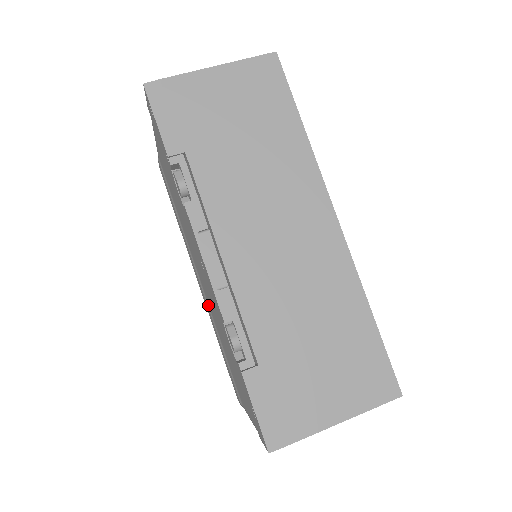
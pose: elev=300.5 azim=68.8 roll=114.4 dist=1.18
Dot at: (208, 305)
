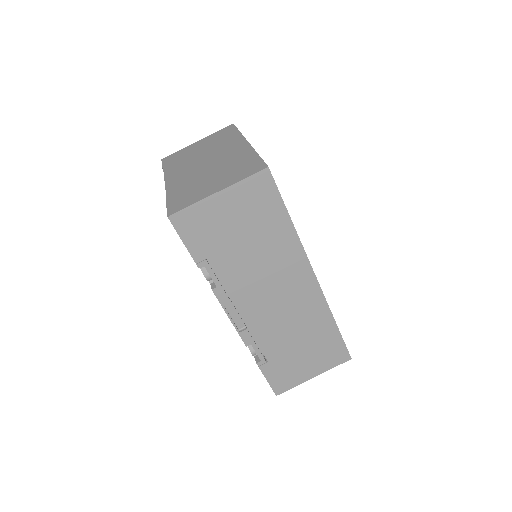
Dot at: occluded
